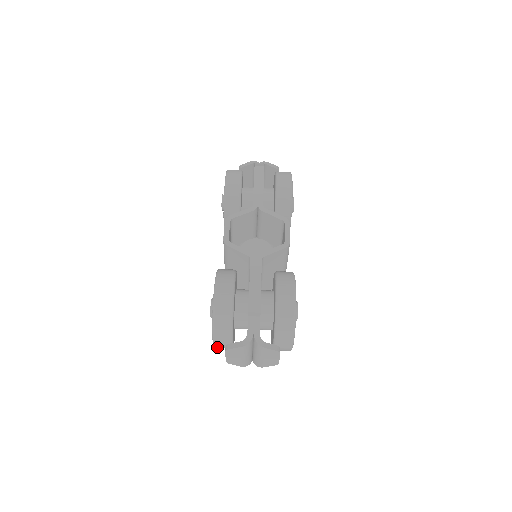
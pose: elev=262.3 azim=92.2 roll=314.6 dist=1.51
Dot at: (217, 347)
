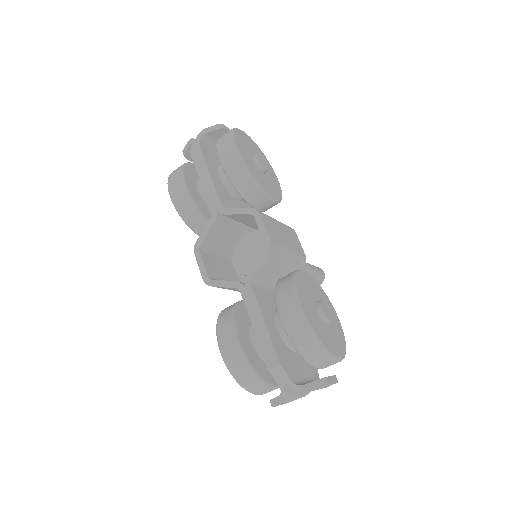
Dot at: occluded
